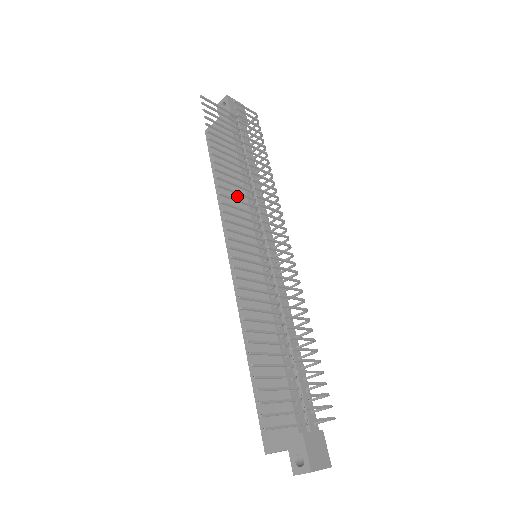
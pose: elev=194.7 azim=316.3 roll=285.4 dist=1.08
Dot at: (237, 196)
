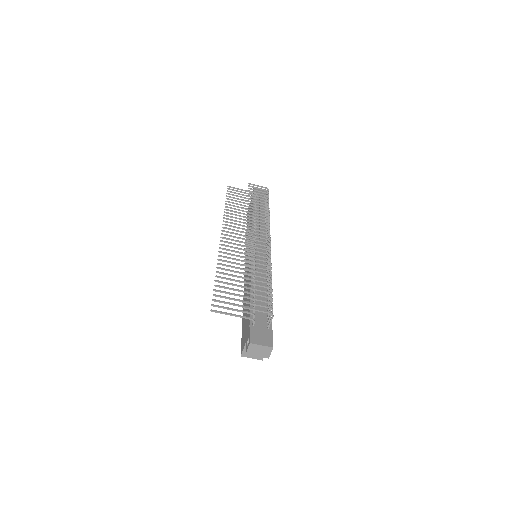
Dot at: occluded
